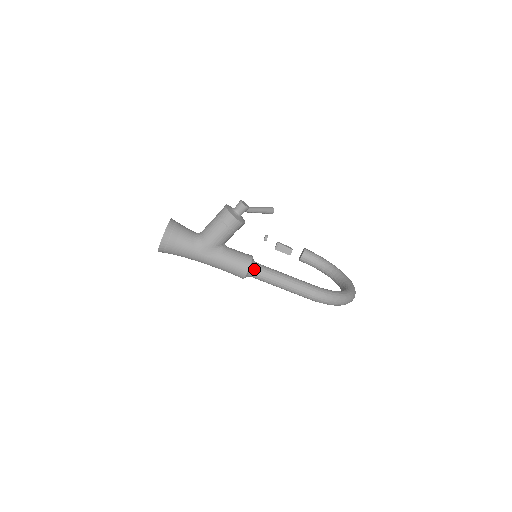
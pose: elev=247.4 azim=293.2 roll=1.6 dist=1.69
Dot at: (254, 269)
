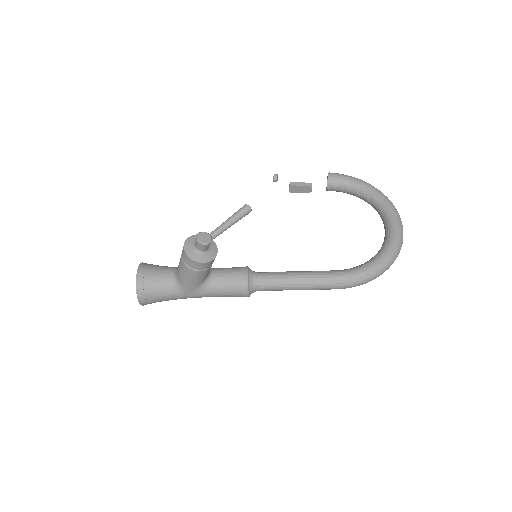
Dot at: (255, 287)
